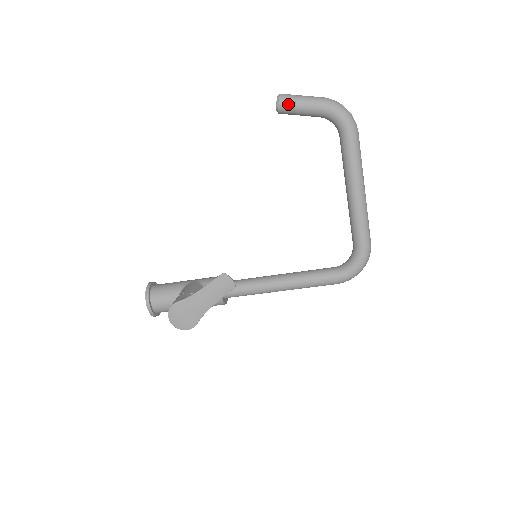
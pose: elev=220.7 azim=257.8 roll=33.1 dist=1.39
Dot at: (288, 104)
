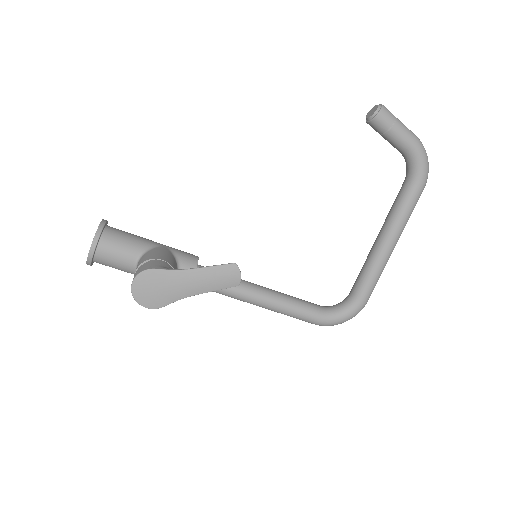
Dot at: (386, 120)
